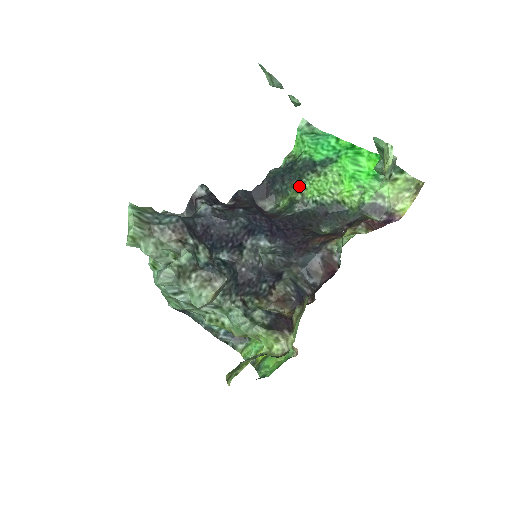
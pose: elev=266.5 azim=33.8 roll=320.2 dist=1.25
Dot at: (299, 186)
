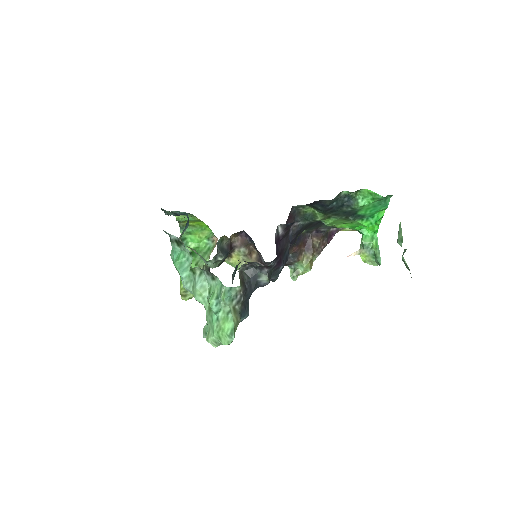
Dot at: (329, 216)
